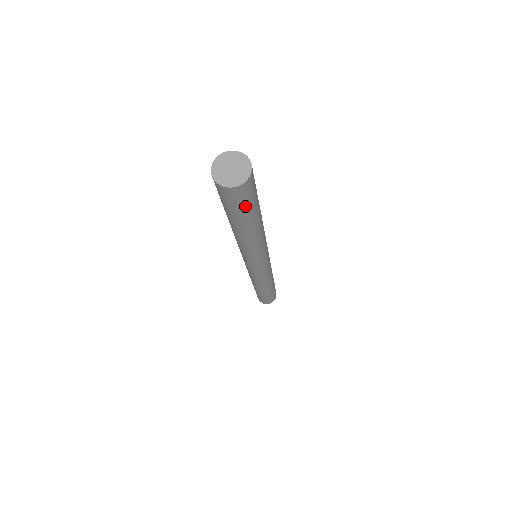
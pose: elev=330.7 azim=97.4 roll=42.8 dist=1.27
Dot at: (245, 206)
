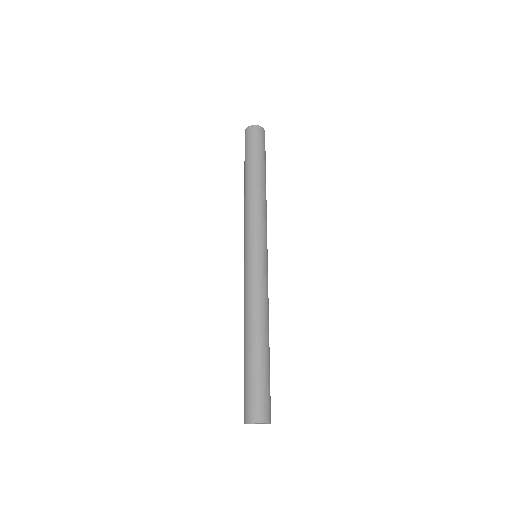
Dot at: occluded
